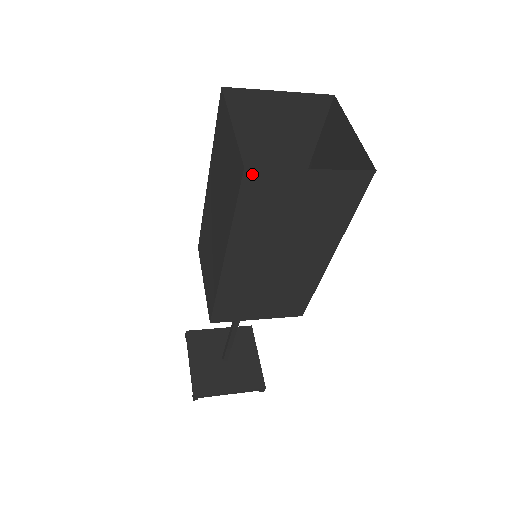
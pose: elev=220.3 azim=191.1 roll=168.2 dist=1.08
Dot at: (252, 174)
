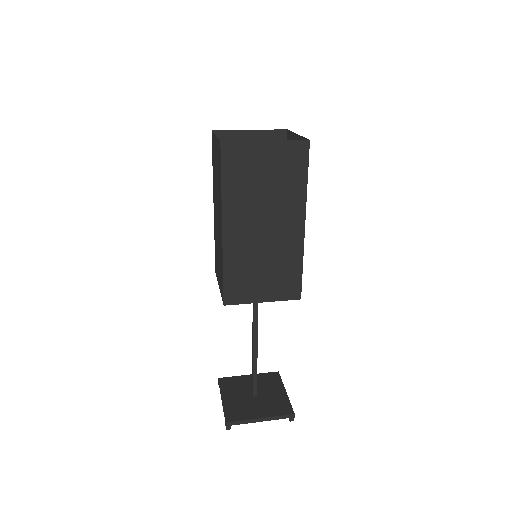
Dot at: (226, 147)
